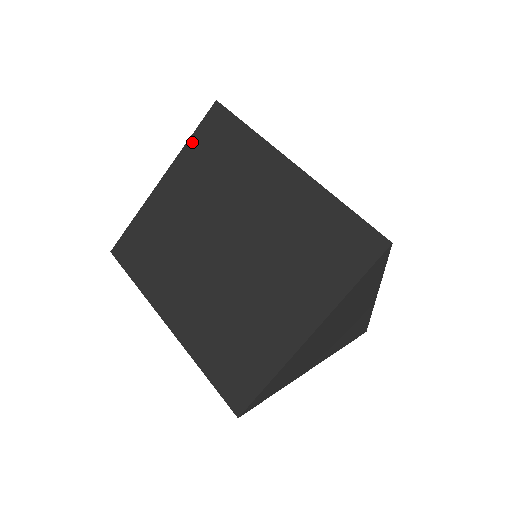
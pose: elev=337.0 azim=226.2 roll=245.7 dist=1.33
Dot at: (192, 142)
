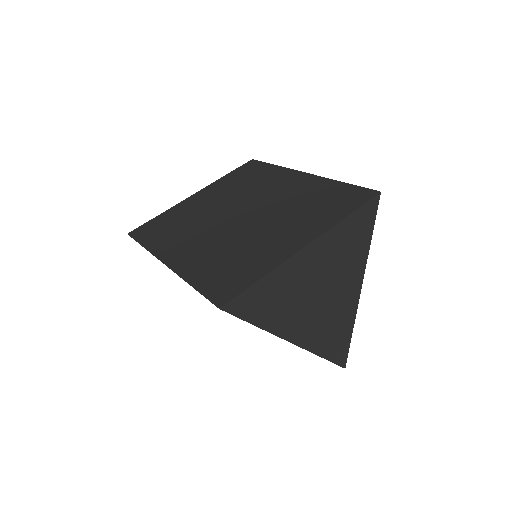
Dot at: (227, 176)
